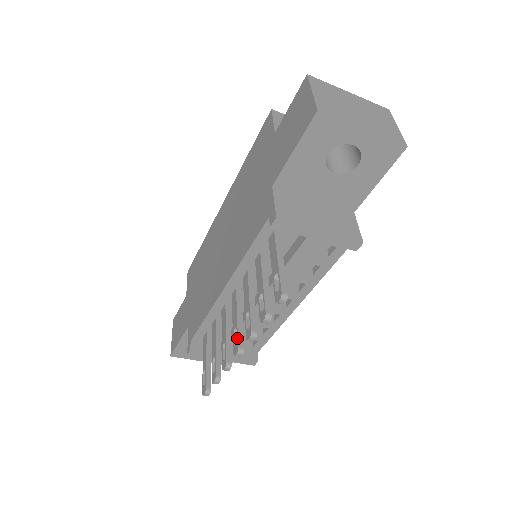
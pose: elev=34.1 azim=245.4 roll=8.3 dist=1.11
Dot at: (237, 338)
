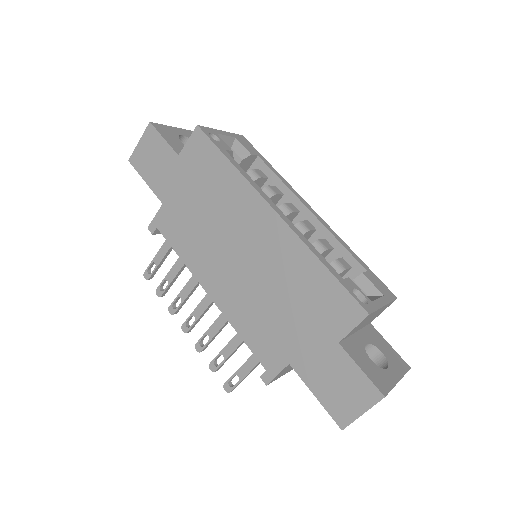
Dot at: (191, 327)
